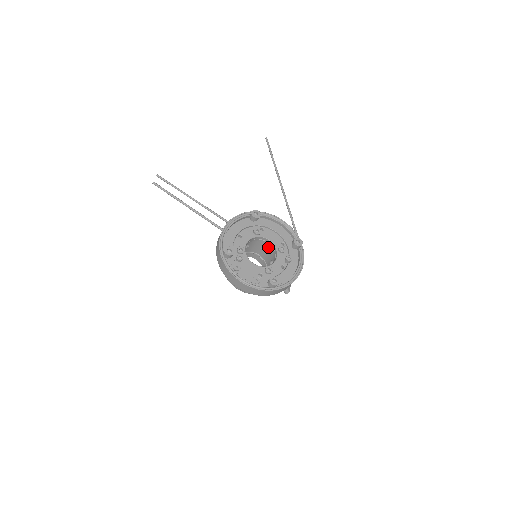
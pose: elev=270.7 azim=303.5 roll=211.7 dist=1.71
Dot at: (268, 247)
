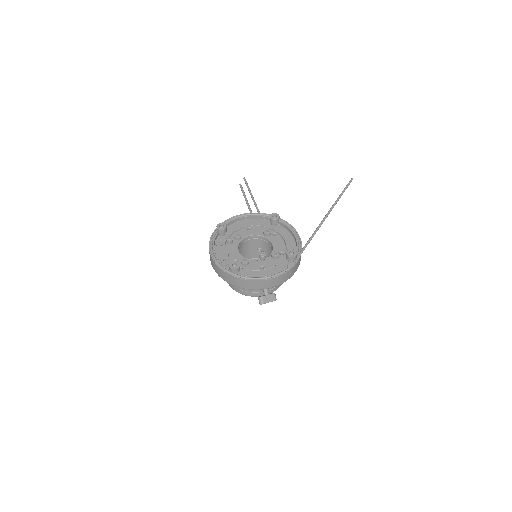
Dot at: occluded
